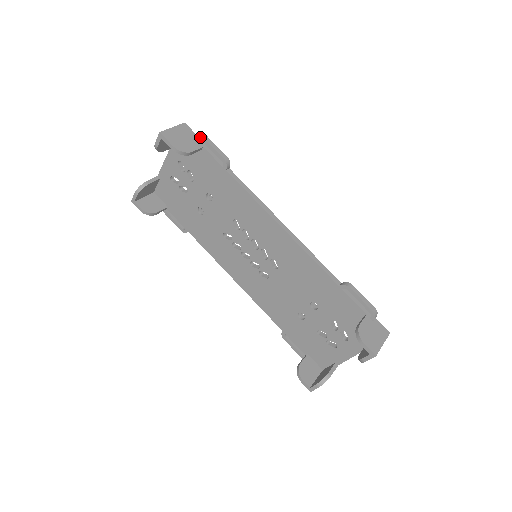
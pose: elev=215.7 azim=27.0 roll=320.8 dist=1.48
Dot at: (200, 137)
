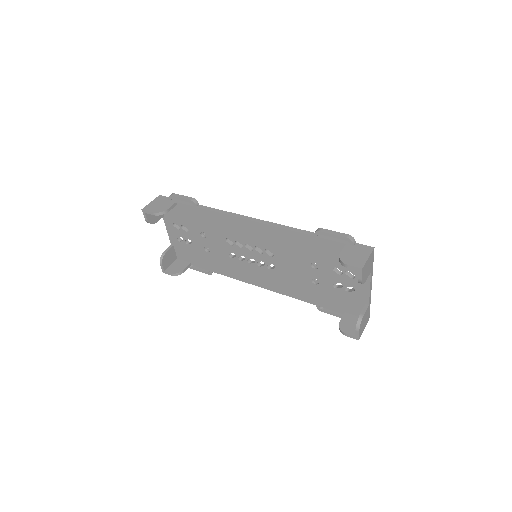
Dot at: (170, 197)
